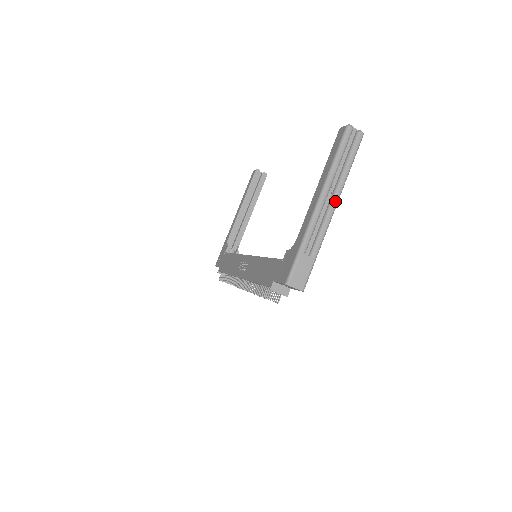
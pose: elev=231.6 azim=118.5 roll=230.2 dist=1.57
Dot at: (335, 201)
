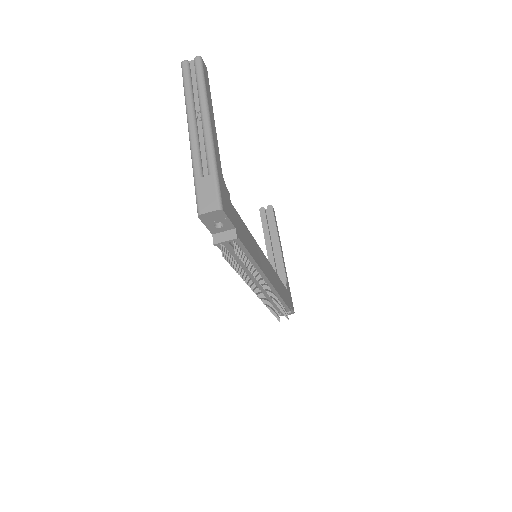
Dot at: (204, 118)
